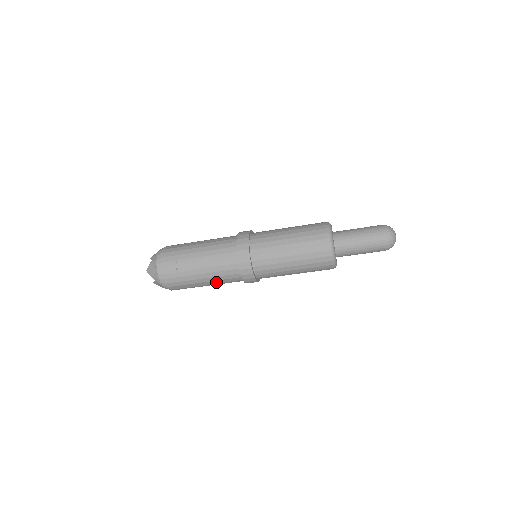
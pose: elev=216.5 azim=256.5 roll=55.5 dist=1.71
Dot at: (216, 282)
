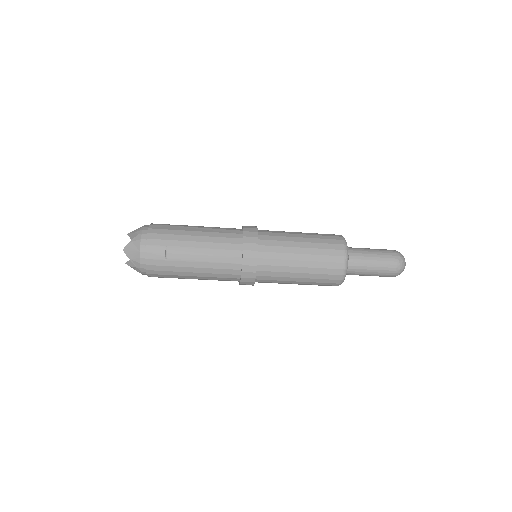
Dot at: (207, 278)
